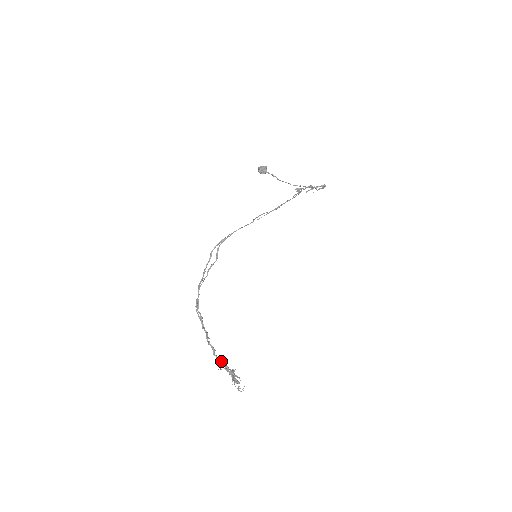
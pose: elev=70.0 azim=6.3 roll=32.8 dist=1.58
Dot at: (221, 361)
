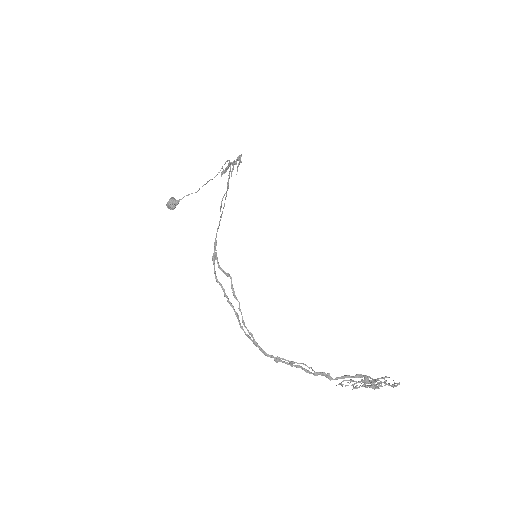
Dot at: (347, 377)
